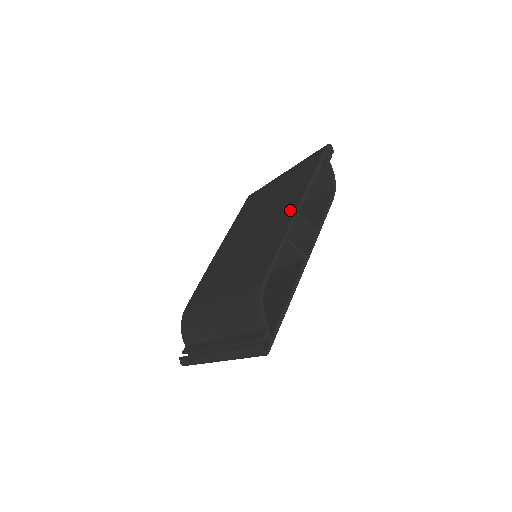
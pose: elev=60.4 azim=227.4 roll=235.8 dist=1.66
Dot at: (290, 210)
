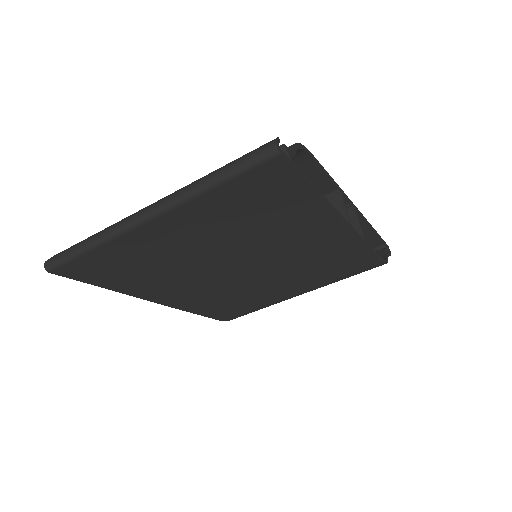
Dot at: occluded
